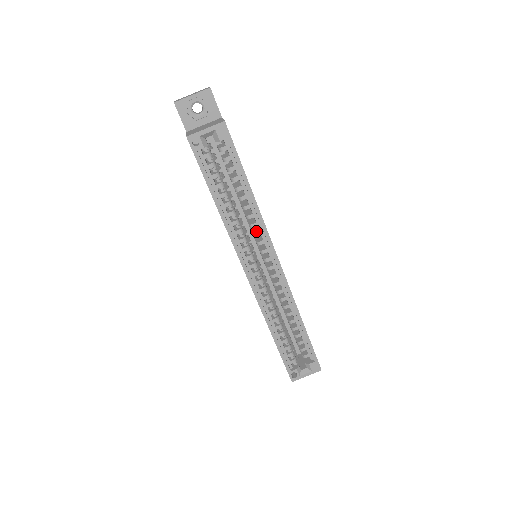
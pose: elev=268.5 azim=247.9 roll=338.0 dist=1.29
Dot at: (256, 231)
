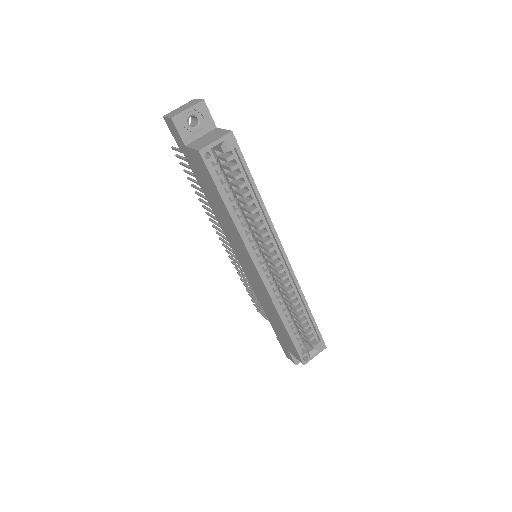
Dot at: (263, 232)
